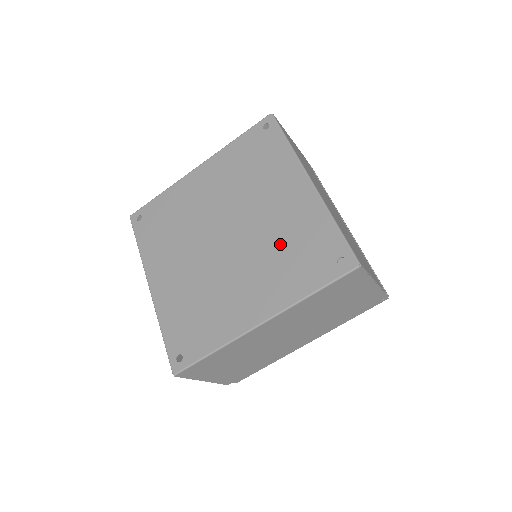
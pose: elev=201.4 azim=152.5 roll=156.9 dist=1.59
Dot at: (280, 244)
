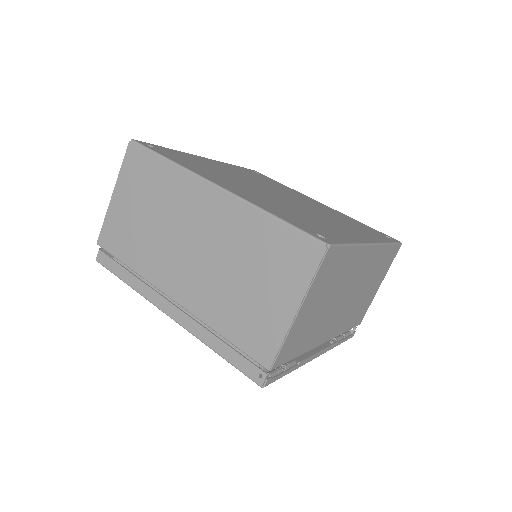
Dot at: (302, 214)
